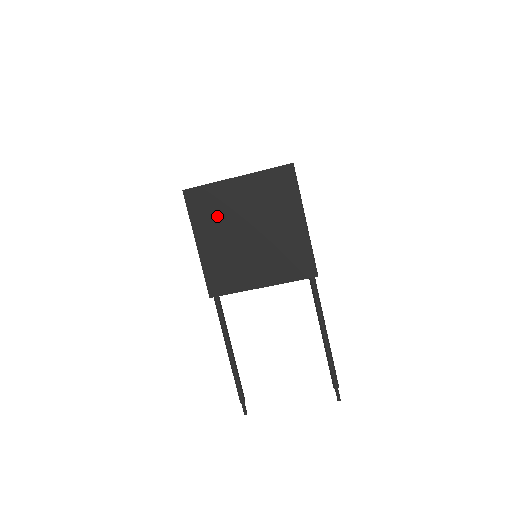
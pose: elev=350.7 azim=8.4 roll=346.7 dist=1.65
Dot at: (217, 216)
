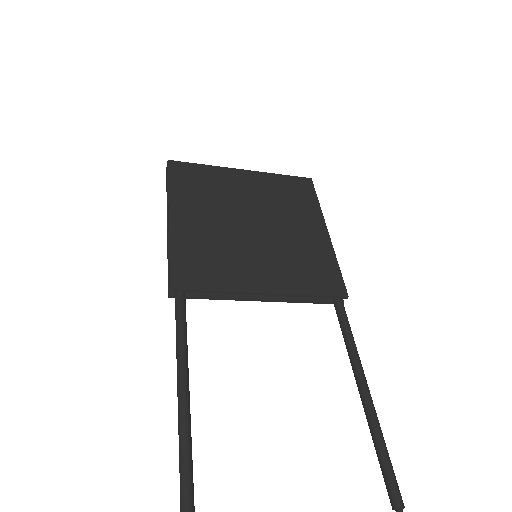
Dot at: (209, 196)
